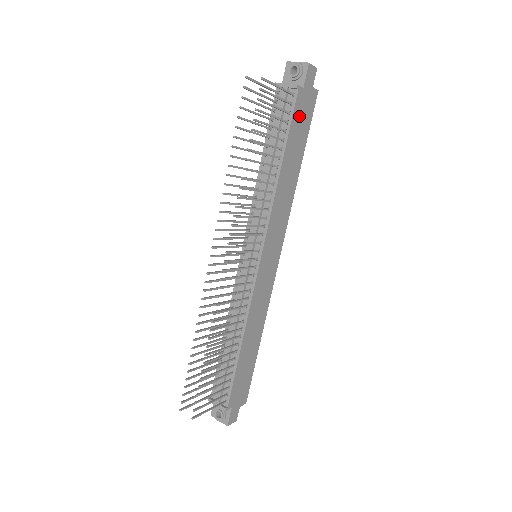
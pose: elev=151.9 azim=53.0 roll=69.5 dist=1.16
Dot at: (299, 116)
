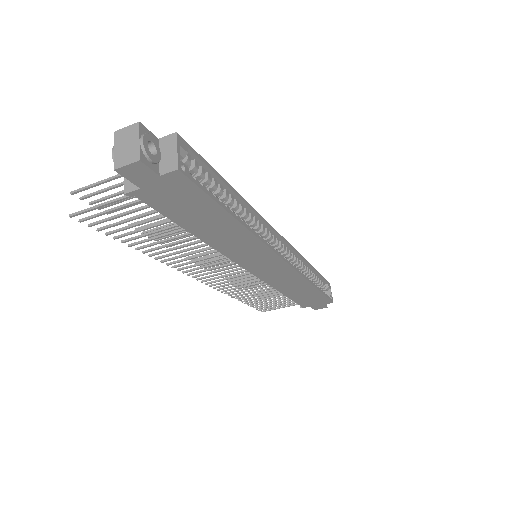
Dot at: (171, 203)
